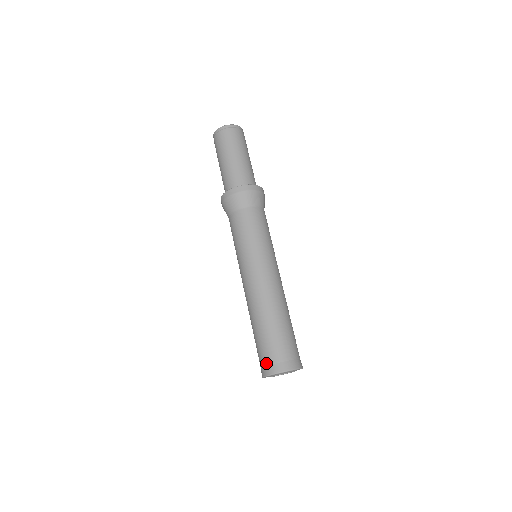
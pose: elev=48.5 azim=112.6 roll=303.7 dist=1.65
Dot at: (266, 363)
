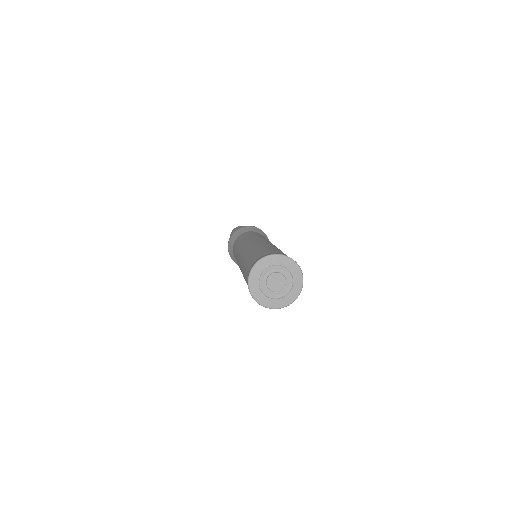
Dot at: (254, 260)
